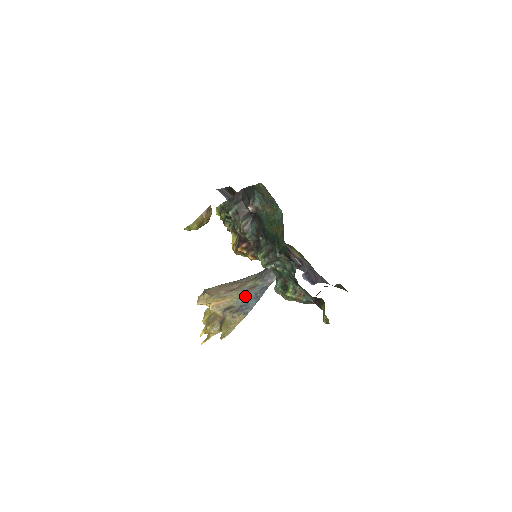
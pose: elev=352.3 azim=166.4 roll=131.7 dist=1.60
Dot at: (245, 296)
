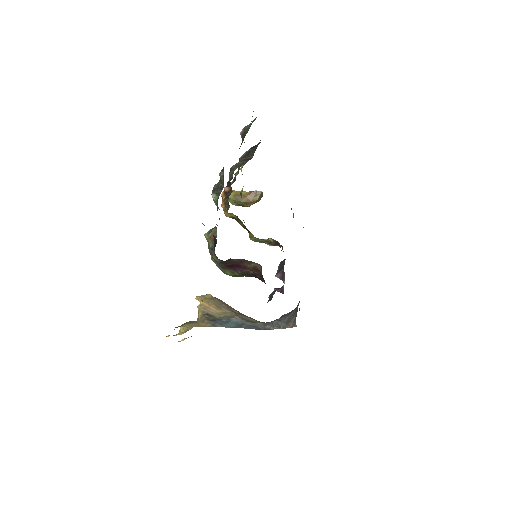
Dot at: (233, 318)
